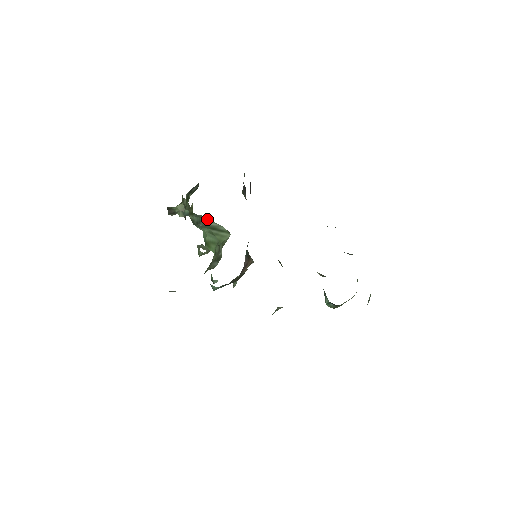
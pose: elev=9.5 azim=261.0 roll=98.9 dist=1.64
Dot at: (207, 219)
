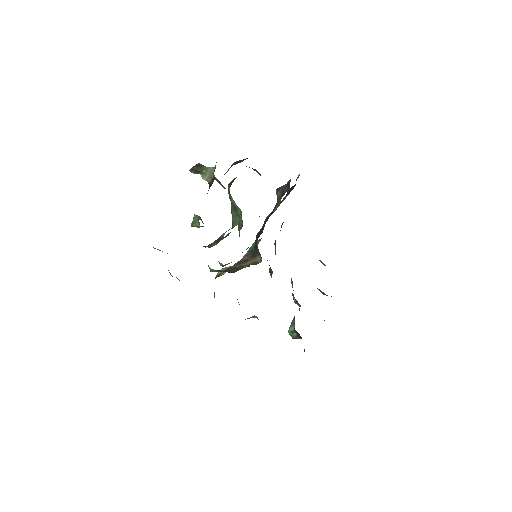
Dot at: occluded
